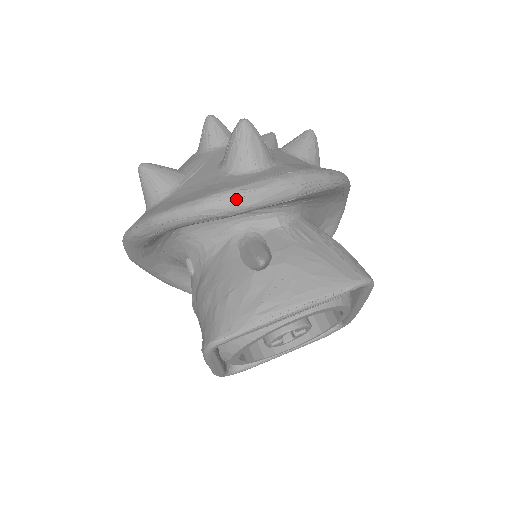
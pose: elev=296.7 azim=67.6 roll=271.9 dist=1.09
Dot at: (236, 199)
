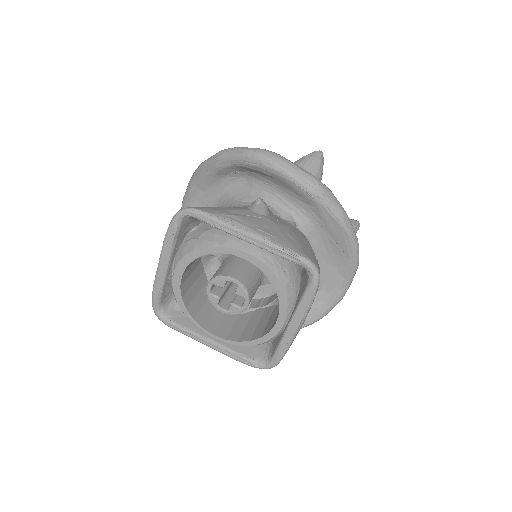
Dot at: (279, 158)
